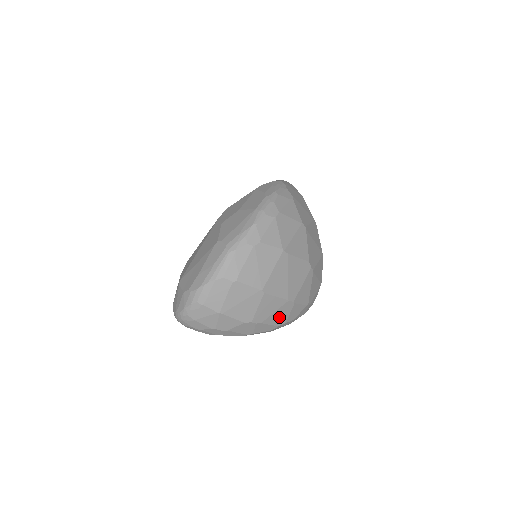
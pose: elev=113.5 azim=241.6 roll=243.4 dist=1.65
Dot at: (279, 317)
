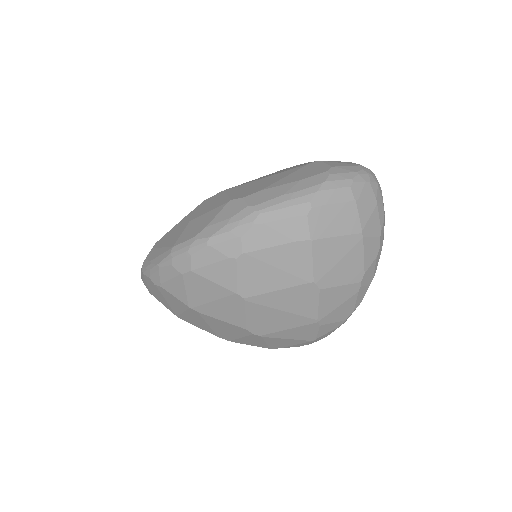
Dot at: occluded
